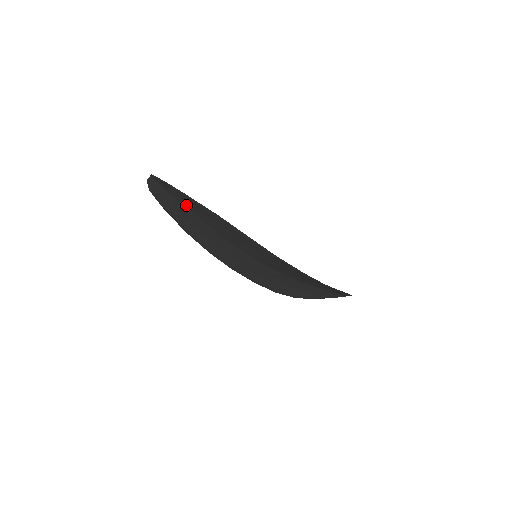
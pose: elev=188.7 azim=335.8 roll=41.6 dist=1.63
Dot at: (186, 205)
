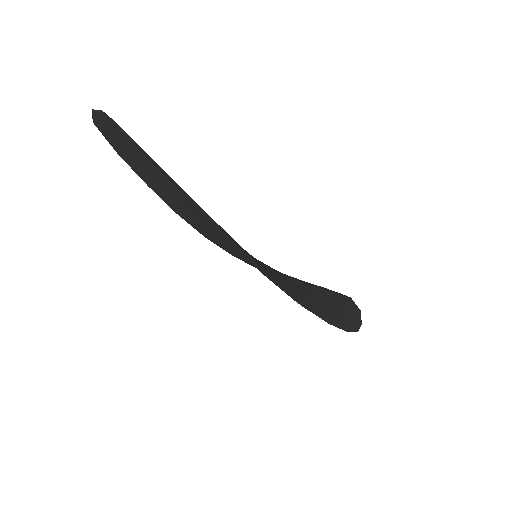
Dot at: occluded
